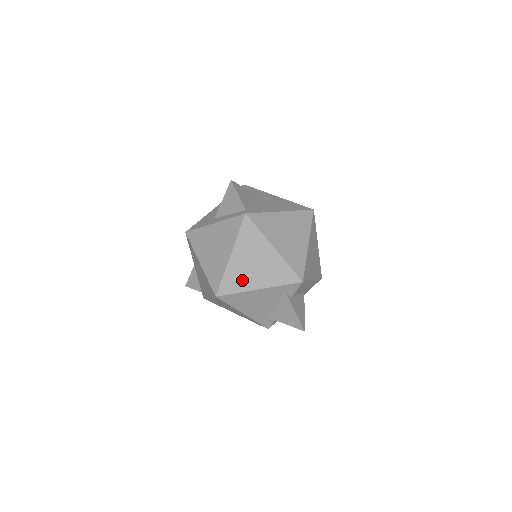
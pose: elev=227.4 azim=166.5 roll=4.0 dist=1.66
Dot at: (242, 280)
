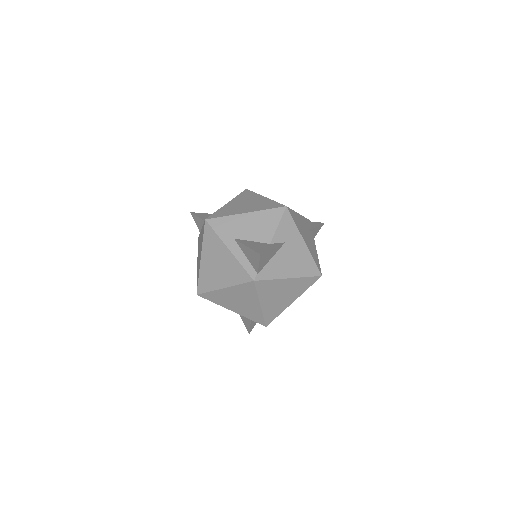
Dot at: (223, 301)
